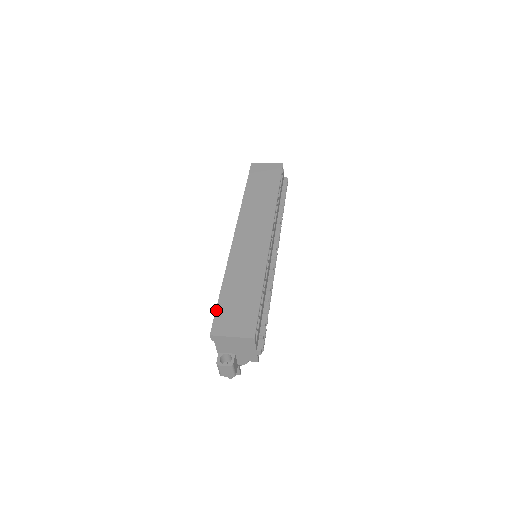
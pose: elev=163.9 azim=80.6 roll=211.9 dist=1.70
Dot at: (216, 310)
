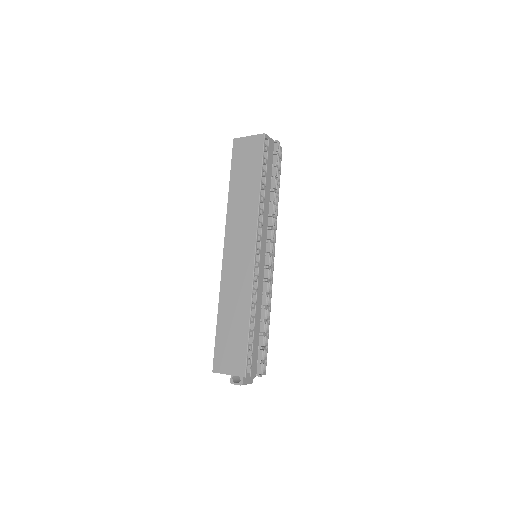
Dot at: (215, 346)
